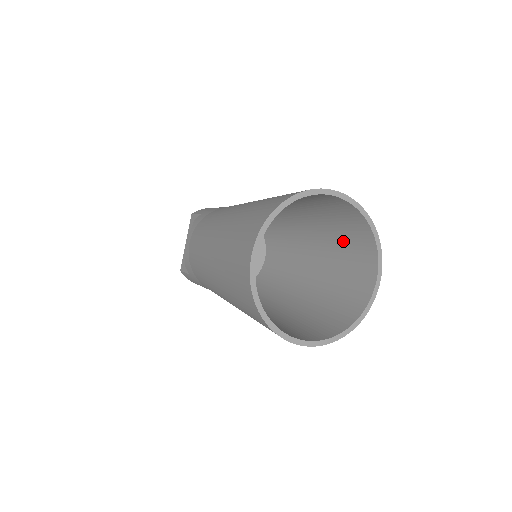
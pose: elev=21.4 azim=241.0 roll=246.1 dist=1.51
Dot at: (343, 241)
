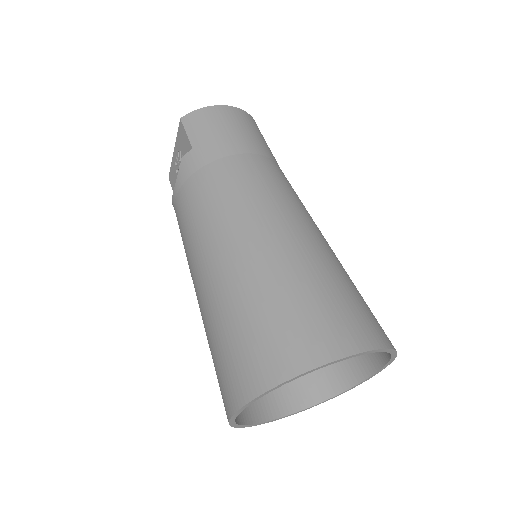
Dot at: occluded
